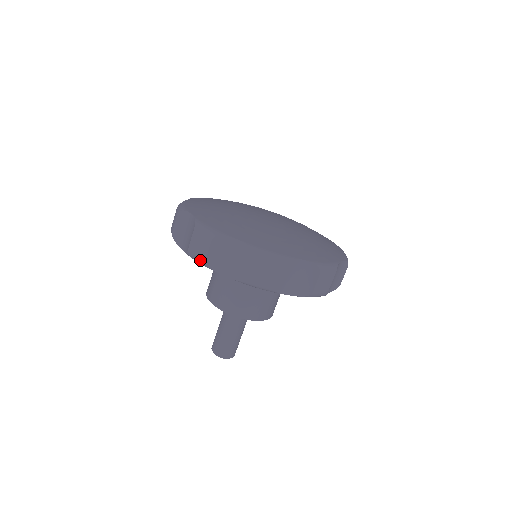
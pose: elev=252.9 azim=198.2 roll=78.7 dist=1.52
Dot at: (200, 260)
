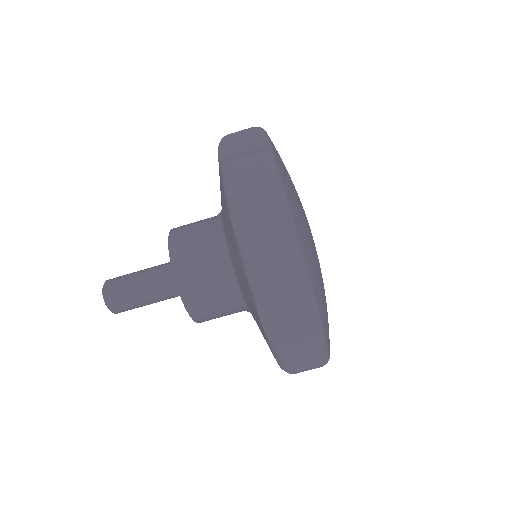
Dot at: (230, 182)
